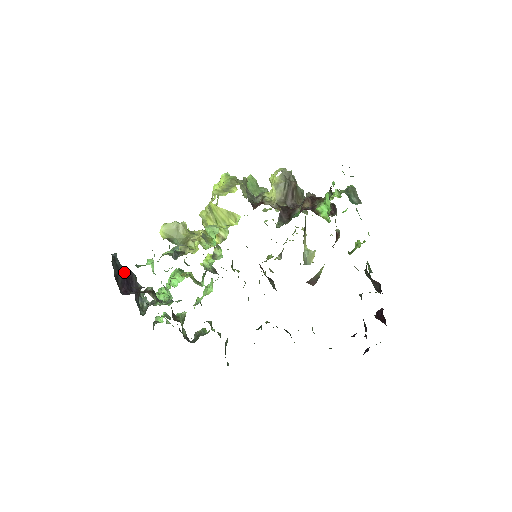
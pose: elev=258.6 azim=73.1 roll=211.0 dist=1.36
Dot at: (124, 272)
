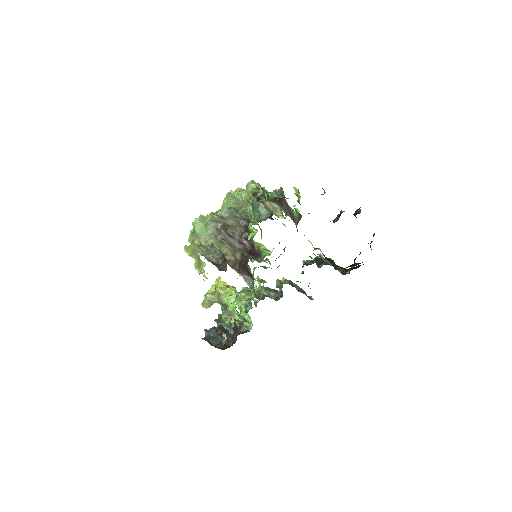
Dot at: (218, 330)
